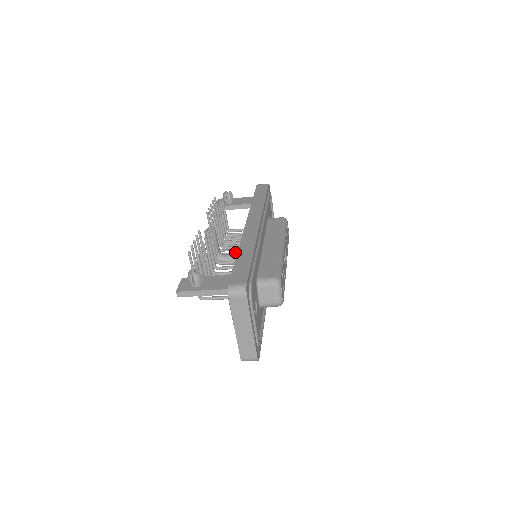
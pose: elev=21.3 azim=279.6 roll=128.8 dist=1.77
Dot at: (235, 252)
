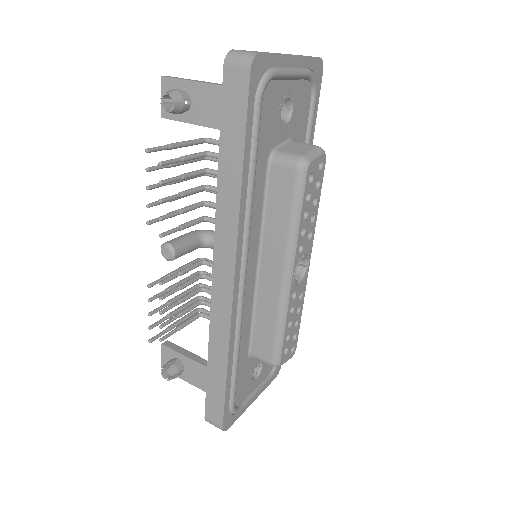
Dot at: occluded
